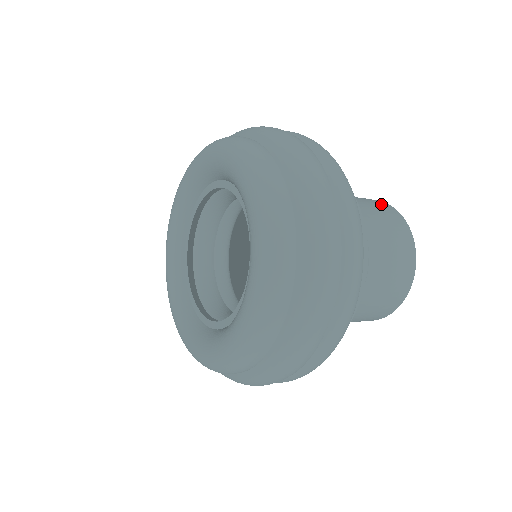
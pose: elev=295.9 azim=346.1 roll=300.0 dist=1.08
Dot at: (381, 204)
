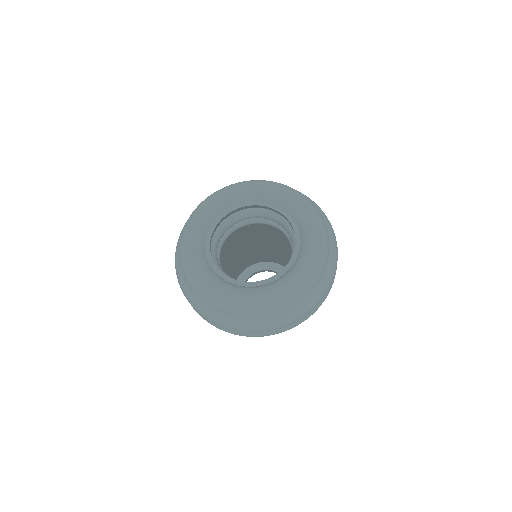
Dot at: occluded
